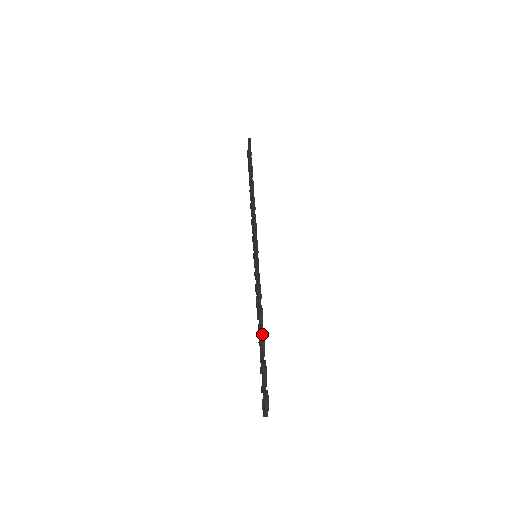
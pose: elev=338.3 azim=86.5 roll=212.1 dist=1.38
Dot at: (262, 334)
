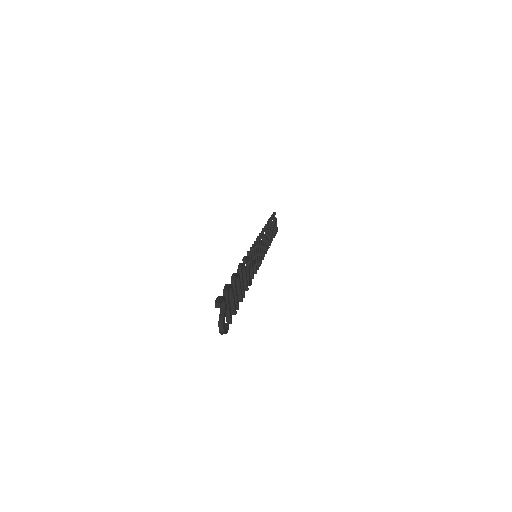
Dot at: occluded
